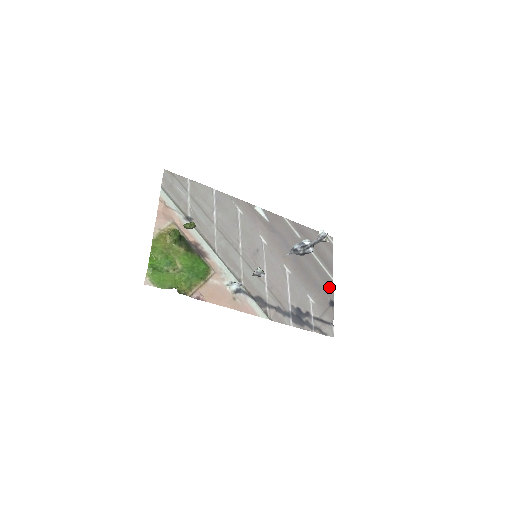
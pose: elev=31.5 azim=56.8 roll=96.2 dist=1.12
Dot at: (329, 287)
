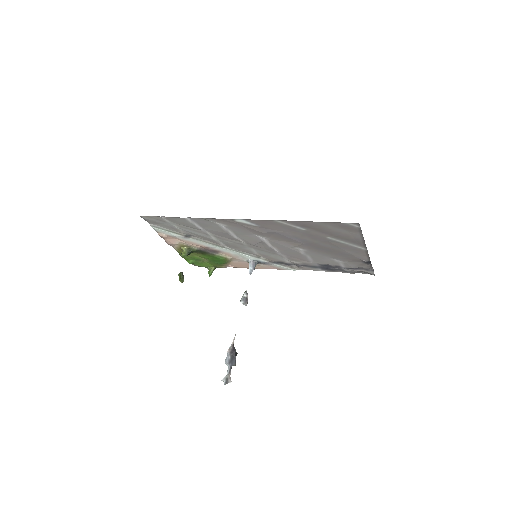
Dot at: (361, 254)
